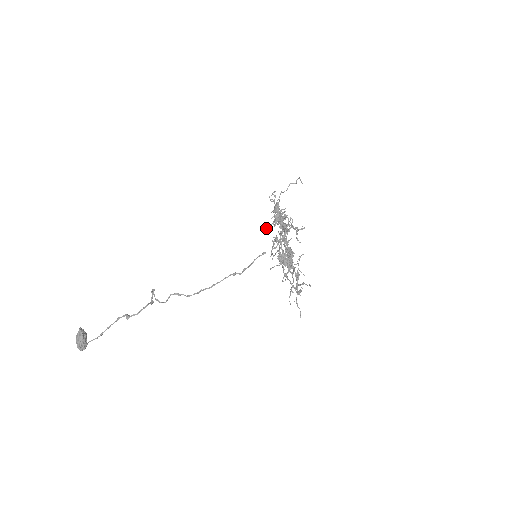
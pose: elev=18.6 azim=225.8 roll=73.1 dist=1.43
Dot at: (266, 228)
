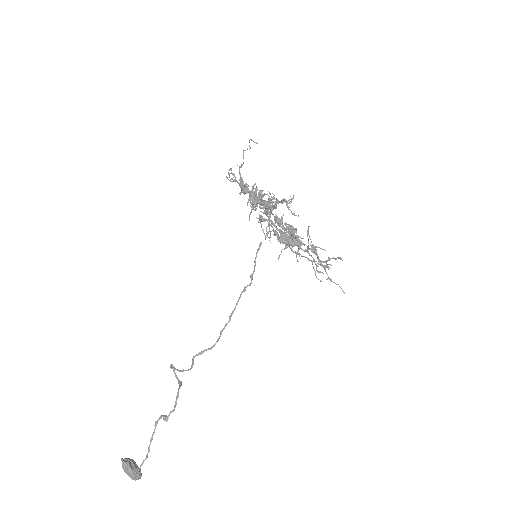
Dot at: occluded
